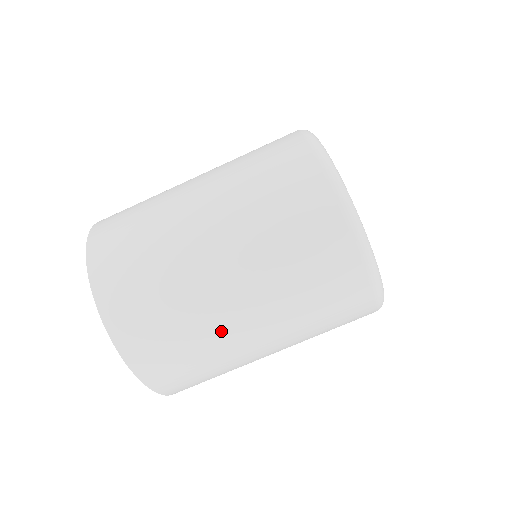
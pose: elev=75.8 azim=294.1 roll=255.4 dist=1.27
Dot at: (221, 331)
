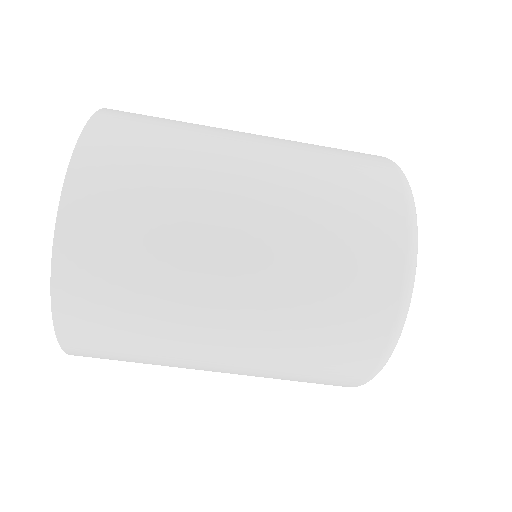
Dot at: (186, 368)
